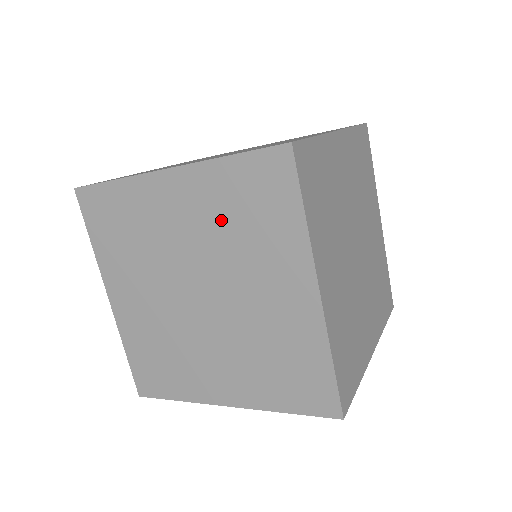
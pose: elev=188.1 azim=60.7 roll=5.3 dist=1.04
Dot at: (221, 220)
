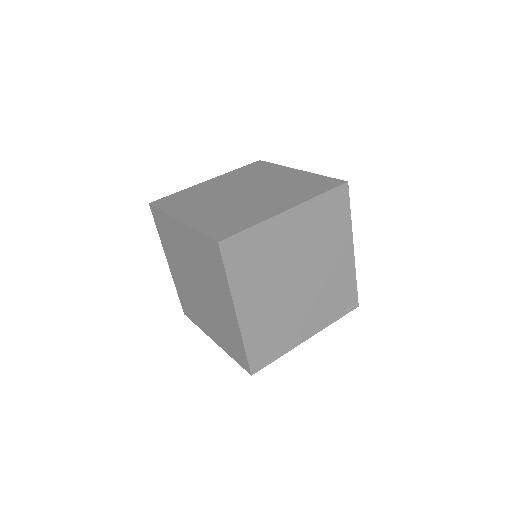
Dot at: (200, 258)
